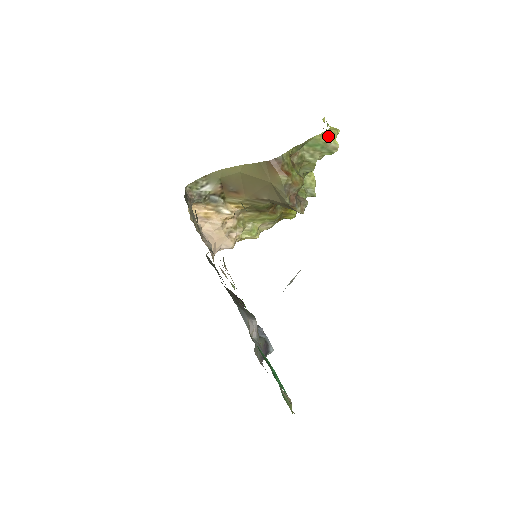
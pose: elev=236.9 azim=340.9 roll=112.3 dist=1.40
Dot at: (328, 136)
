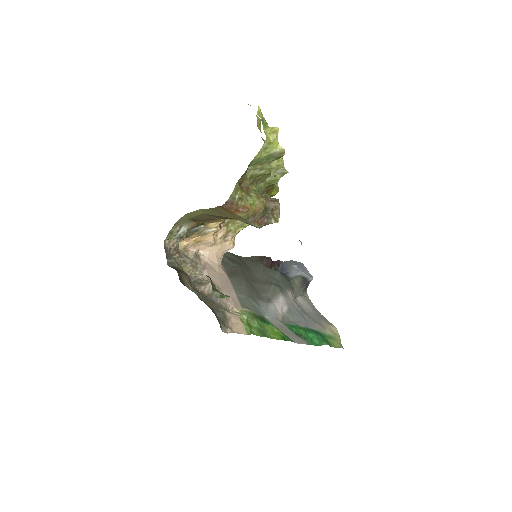
Dot at: (268, 147)
